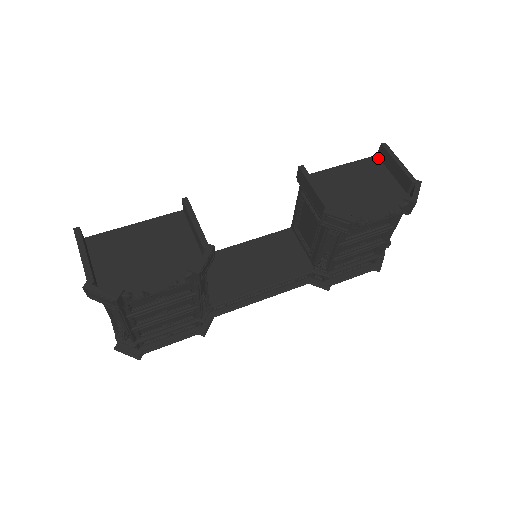
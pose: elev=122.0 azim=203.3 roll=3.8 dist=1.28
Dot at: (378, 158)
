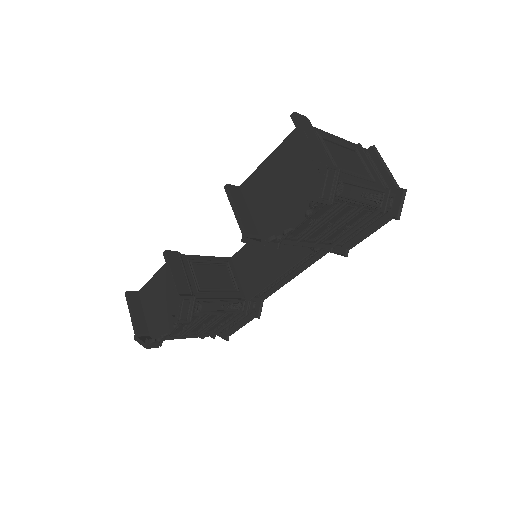
Dot at: occluded
